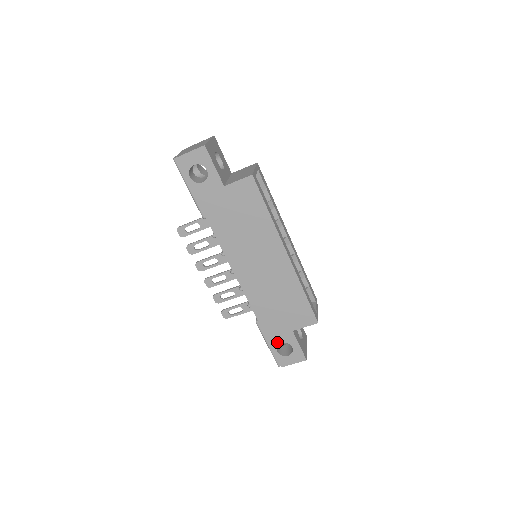
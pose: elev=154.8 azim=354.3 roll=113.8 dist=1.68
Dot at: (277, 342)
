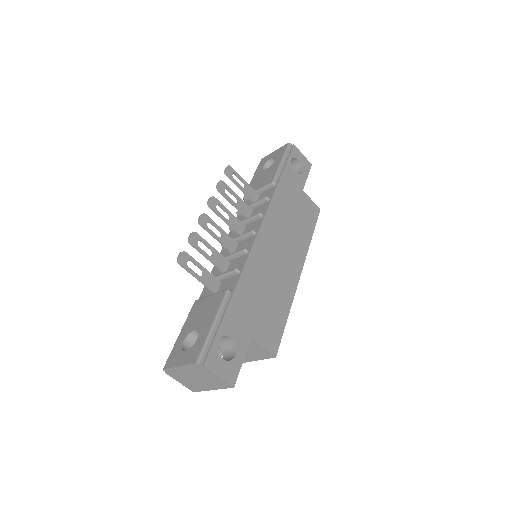
Dot at: (229, 331)
